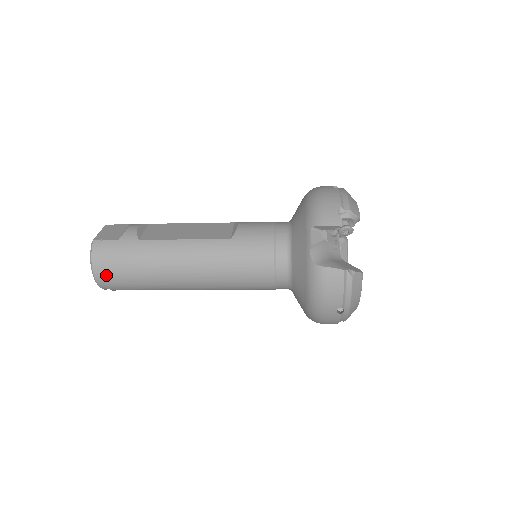
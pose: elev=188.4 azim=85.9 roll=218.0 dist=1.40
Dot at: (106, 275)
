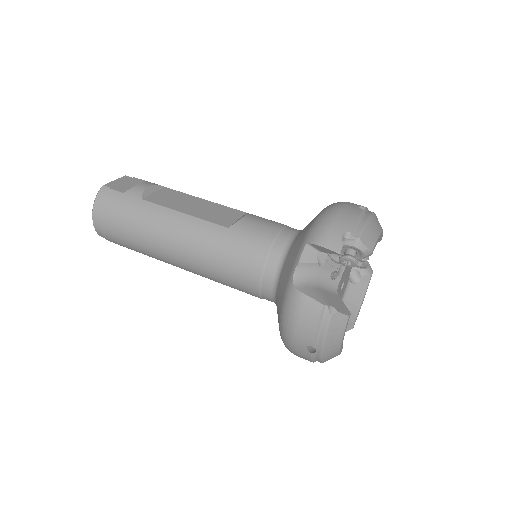
Dot at: (102, 224)
